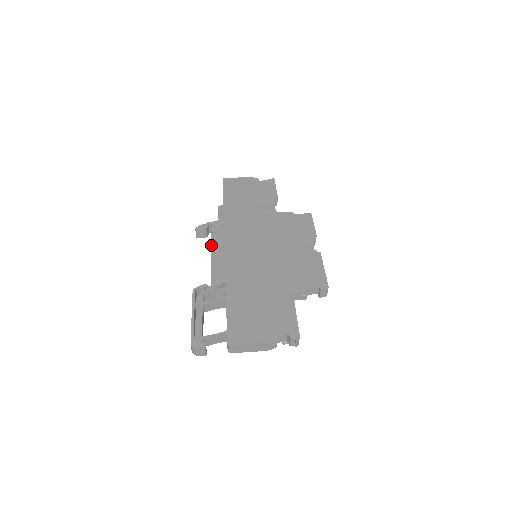
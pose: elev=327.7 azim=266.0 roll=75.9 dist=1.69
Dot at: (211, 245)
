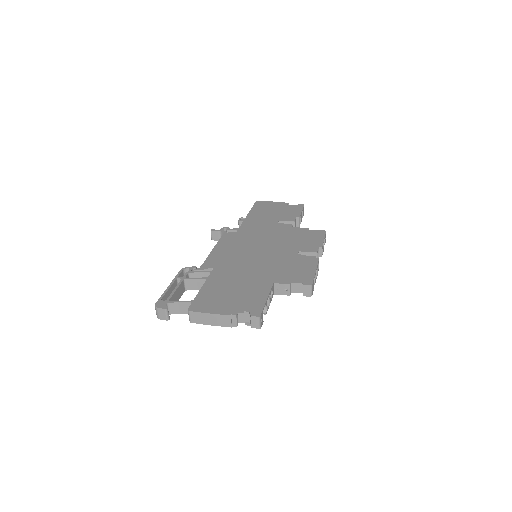
Dot at: (217, 242)
